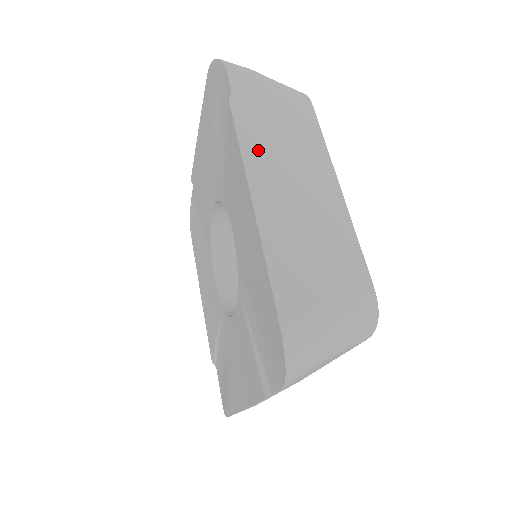
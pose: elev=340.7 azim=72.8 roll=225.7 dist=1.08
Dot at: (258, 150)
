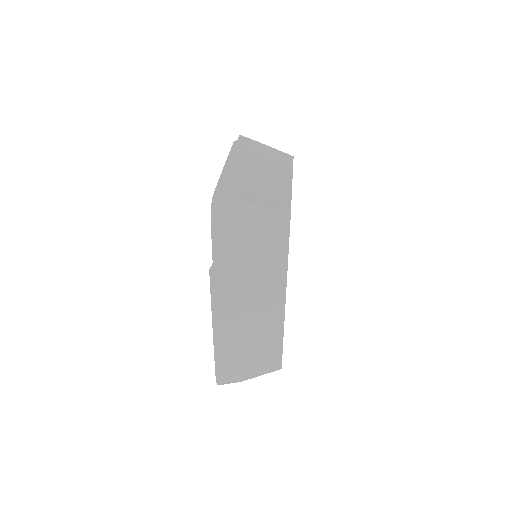
Dot at: (241, 157)
